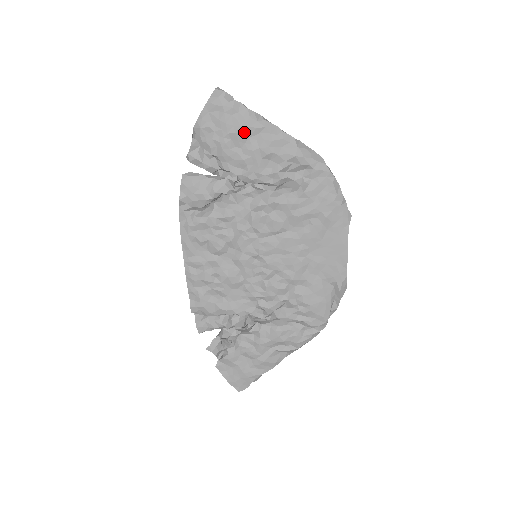
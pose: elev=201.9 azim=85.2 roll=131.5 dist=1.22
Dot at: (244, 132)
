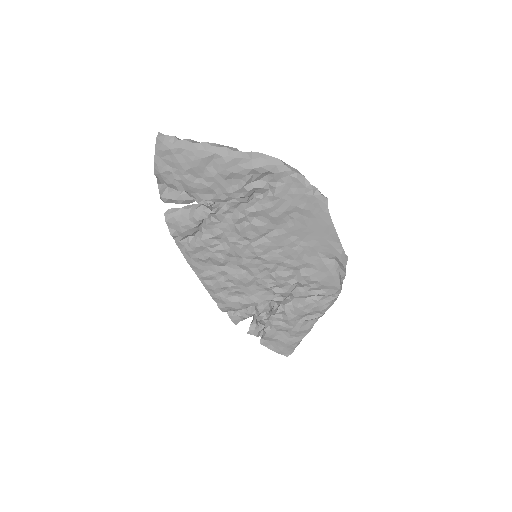
Dot at: (198, 164)
